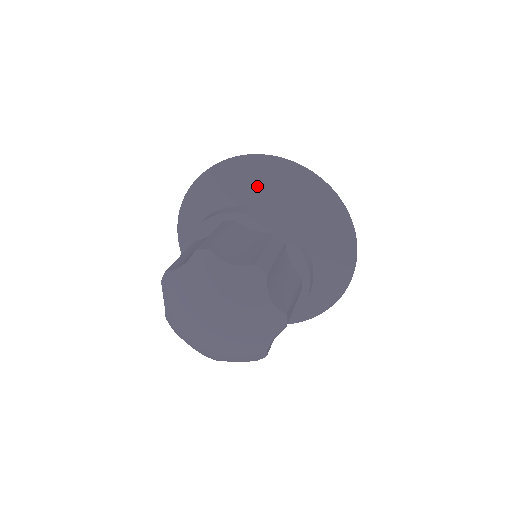
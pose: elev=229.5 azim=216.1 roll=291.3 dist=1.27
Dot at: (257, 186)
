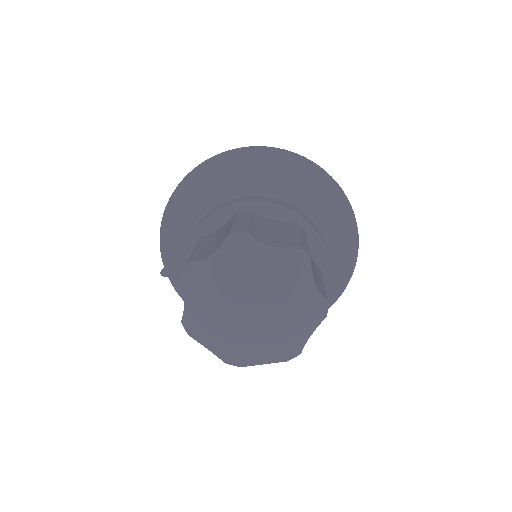
Dot at: (256, 181)
